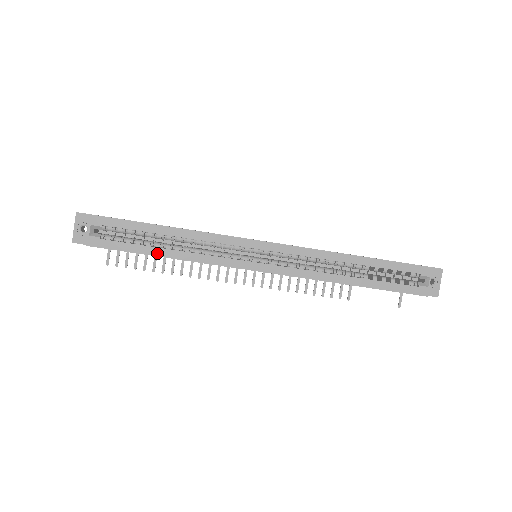
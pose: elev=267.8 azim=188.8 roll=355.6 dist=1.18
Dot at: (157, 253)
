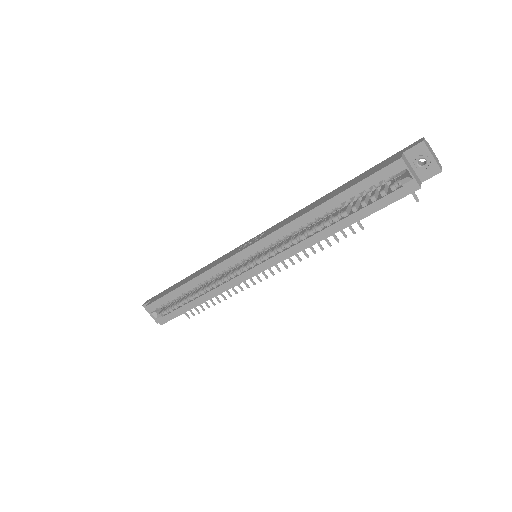
Dot at: (195, 304)
